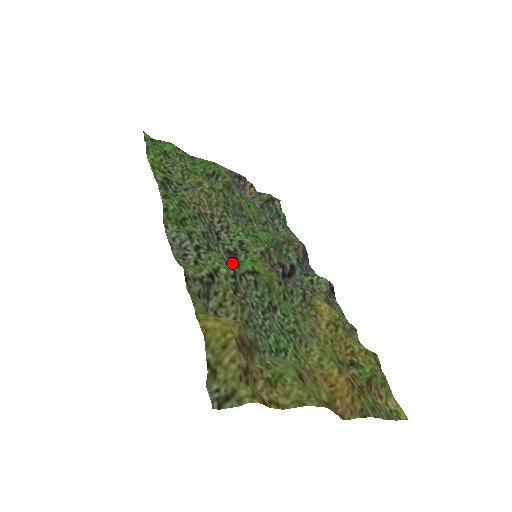
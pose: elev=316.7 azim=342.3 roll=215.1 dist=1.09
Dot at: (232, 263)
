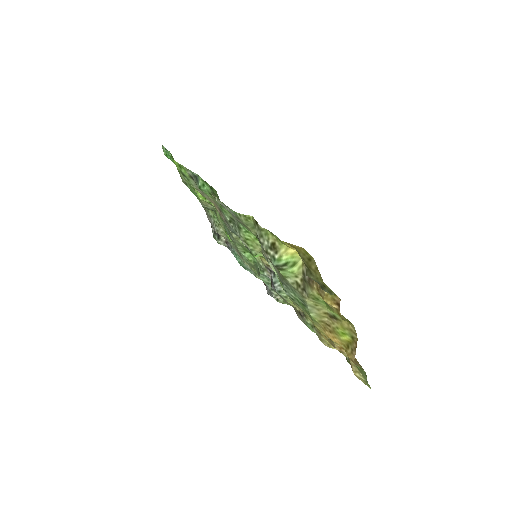
Dot at: (248, 249)
